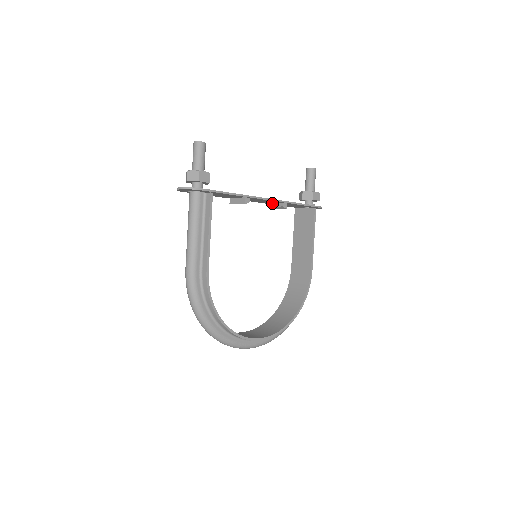
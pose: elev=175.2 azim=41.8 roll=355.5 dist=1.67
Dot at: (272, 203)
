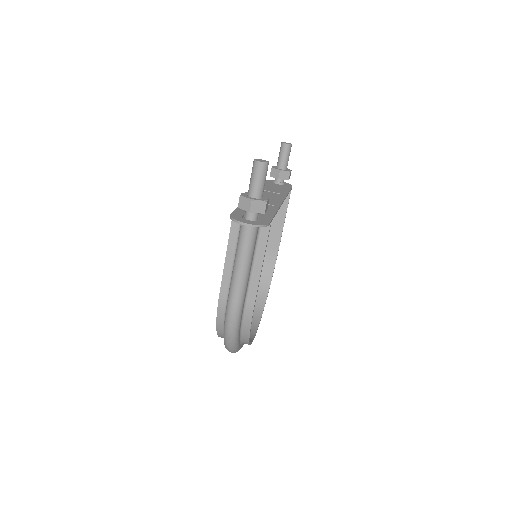
Dot at: occluded
